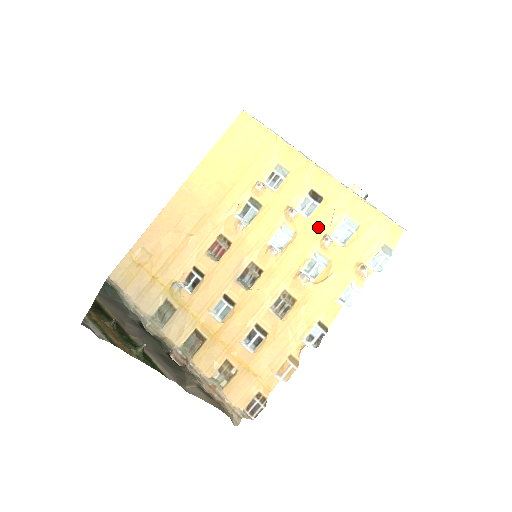
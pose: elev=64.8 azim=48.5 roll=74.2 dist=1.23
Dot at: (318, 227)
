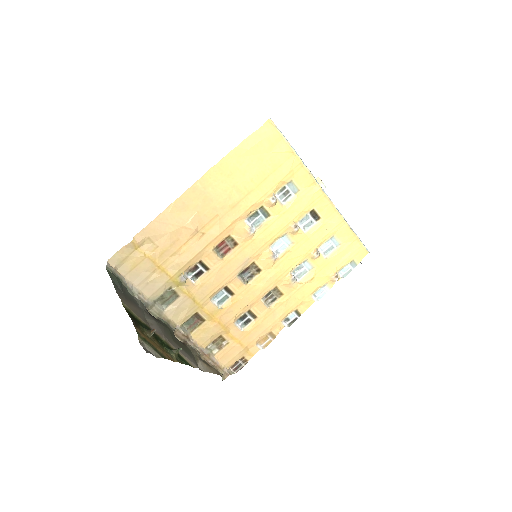
Dot at: (312, 241)
